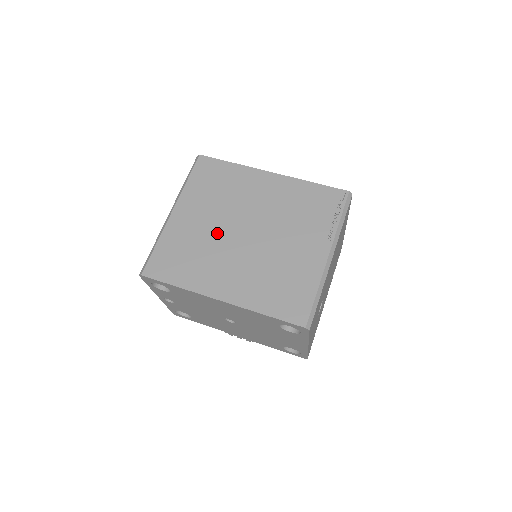
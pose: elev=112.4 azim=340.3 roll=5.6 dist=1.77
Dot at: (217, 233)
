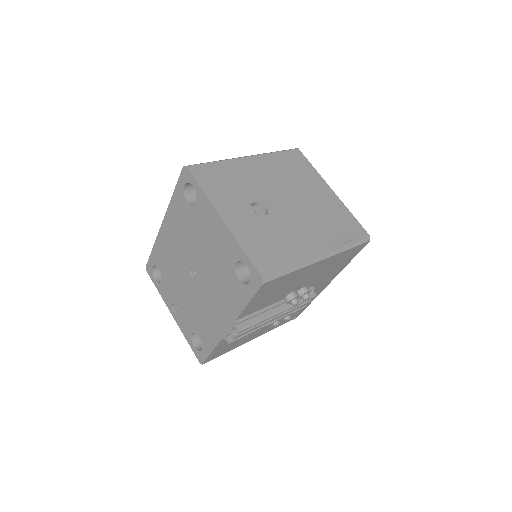
Dot at: occluded
